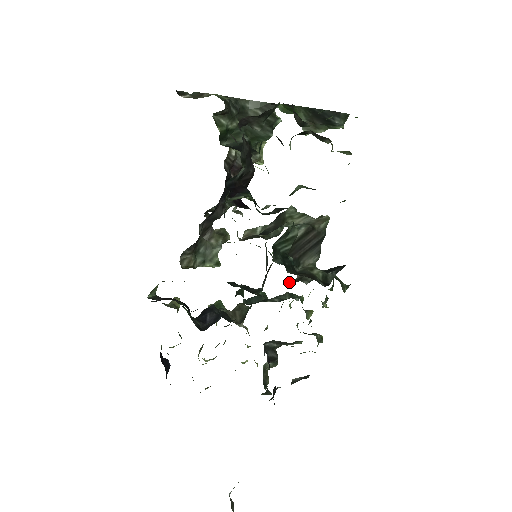
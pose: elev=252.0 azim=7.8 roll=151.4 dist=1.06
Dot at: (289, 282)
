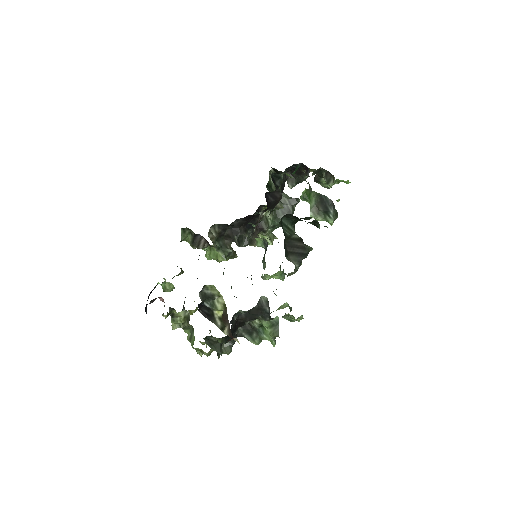
Dot at: occluded
